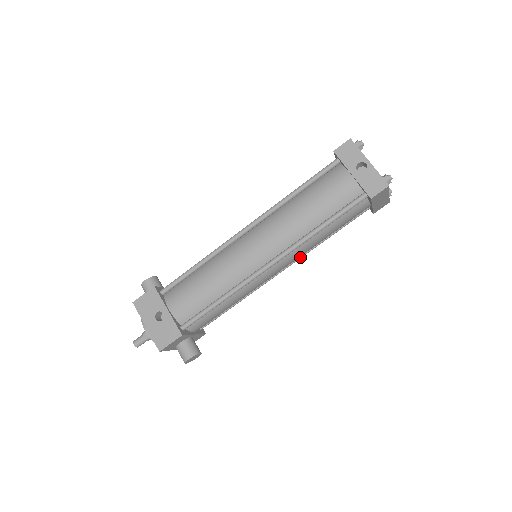
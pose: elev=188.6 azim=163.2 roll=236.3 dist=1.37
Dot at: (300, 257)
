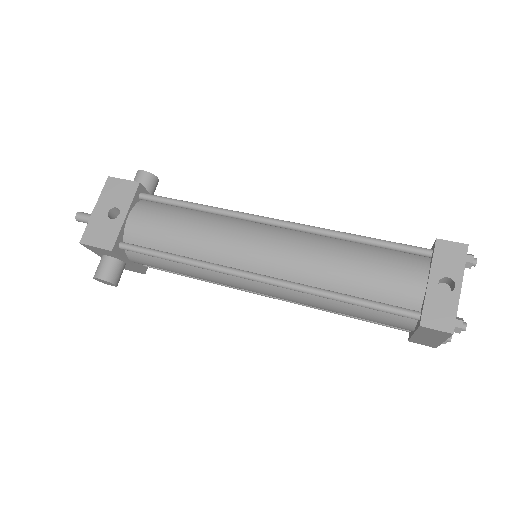
Dot at: (295, 302)
